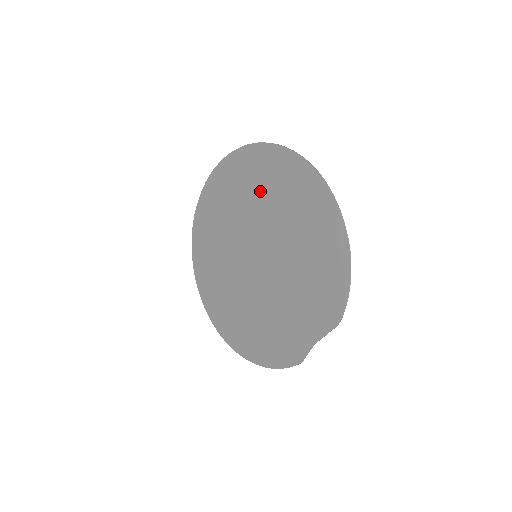
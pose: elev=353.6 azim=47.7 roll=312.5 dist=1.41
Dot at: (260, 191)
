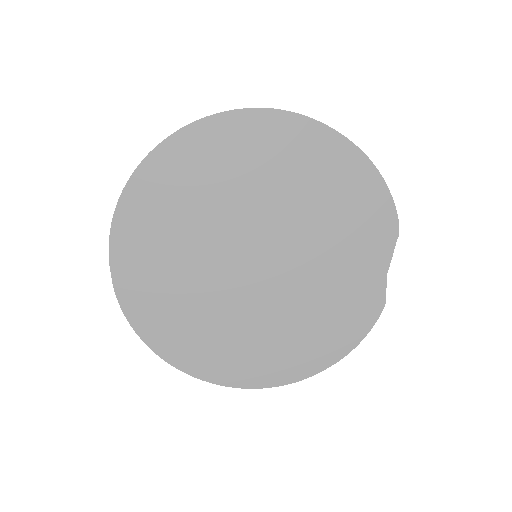
Dot at: (214, 183)
